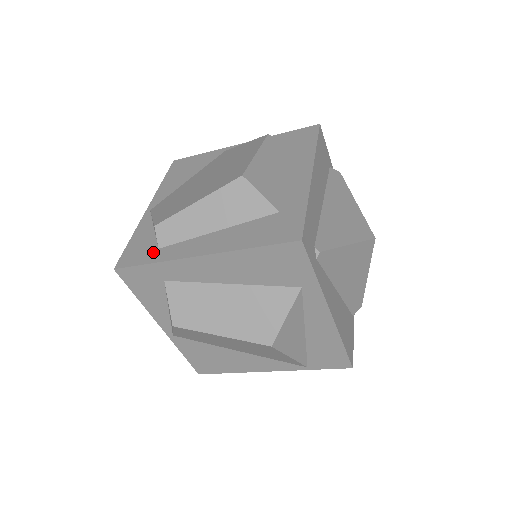
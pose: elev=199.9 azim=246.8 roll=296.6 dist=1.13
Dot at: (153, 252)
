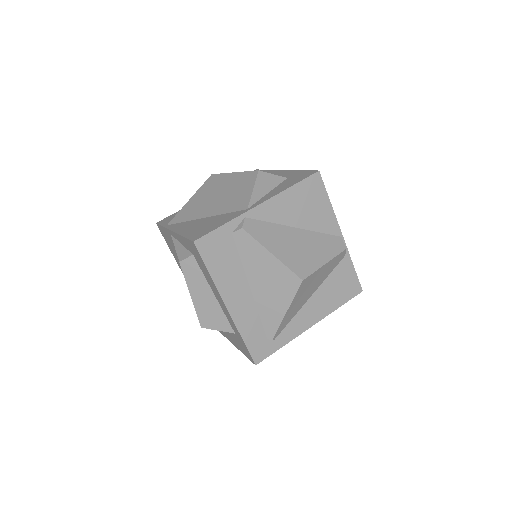
Dot at: occluded
